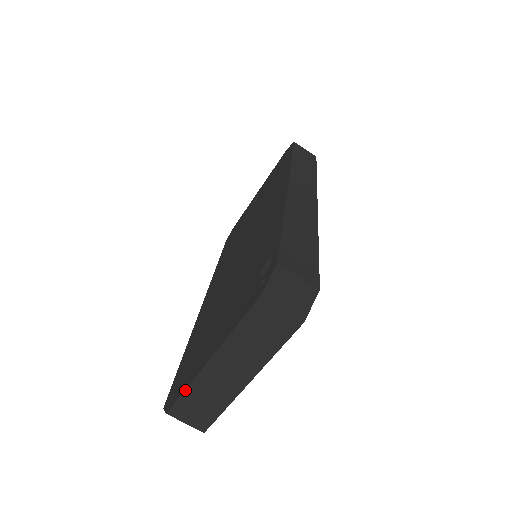
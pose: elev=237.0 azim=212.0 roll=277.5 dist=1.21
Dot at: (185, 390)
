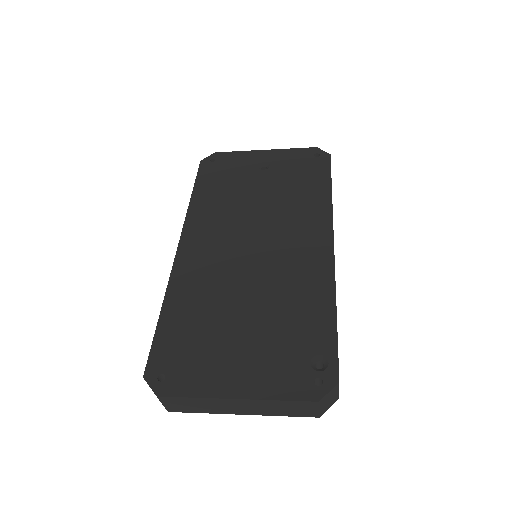
Dot at: (193, 397)
